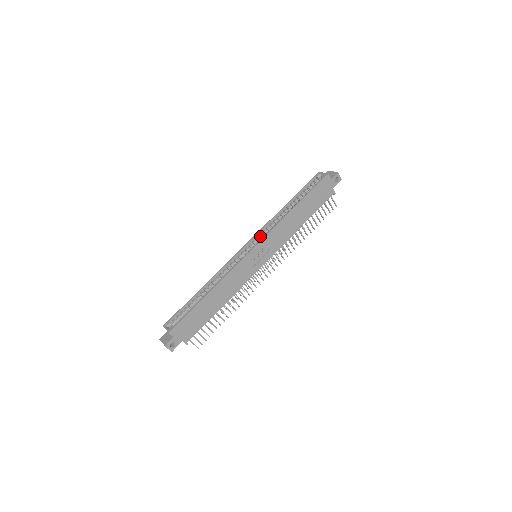
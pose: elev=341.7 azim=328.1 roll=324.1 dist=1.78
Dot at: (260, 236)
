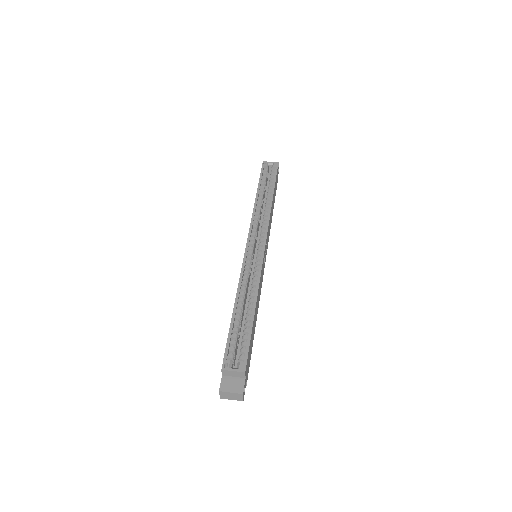
Dot at: (254, 232)
